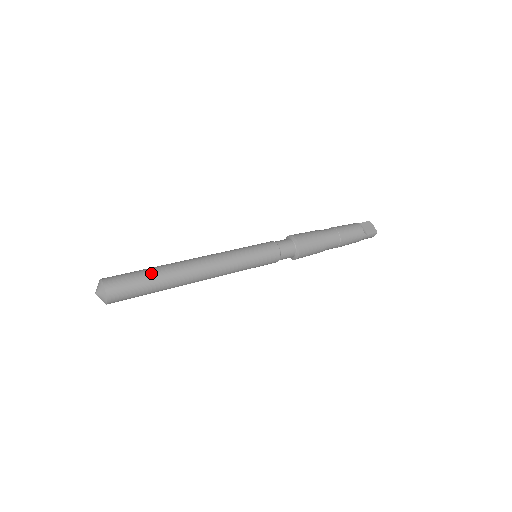
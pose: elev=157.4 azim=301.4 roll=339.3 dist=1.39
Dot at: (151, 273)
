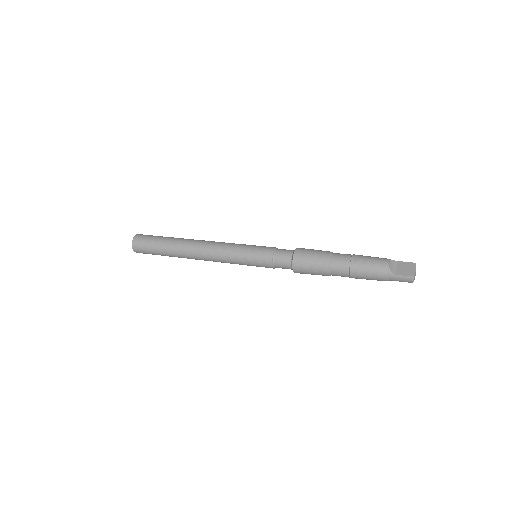
Dot at: (164, 239)
